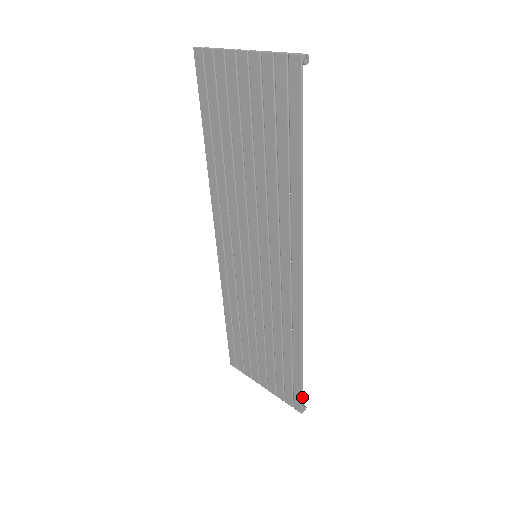
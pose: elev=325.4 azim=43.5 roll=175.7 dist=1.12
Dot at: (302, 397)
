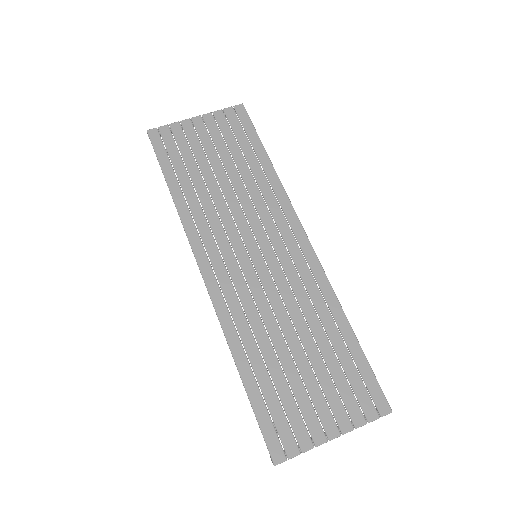
Dot at: (378, 383)
